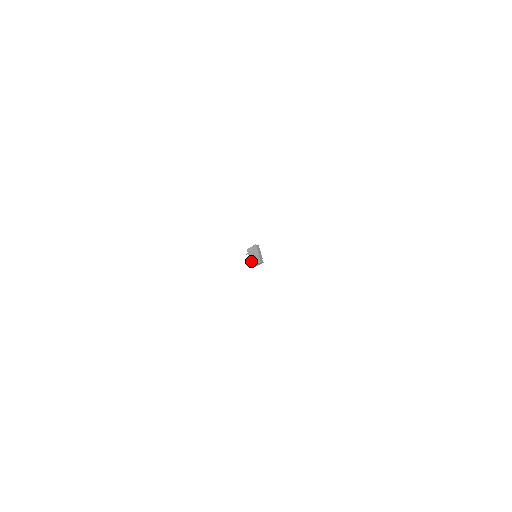
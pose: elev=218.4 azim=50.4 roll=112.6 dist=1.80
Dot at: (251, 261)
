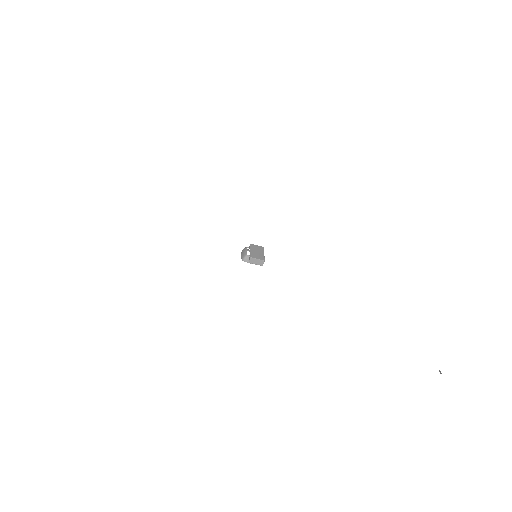
Dot at: (252, 253)
